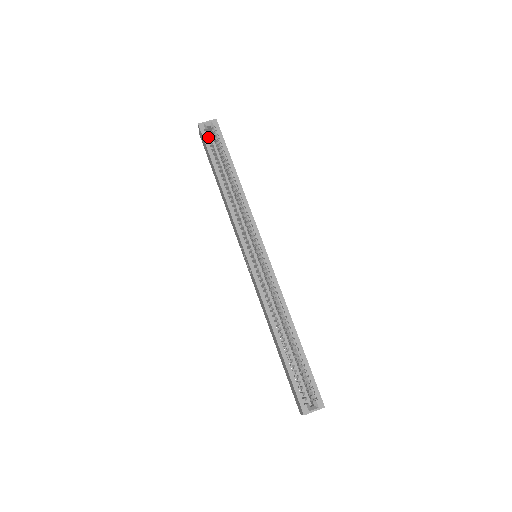
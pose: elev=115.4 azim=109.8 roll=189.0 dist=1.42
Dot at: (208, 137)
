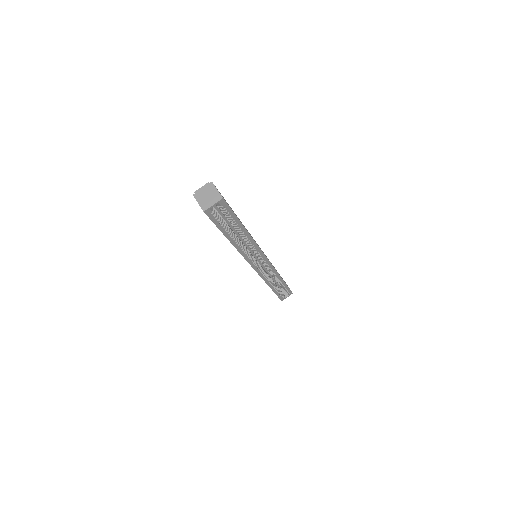
Dot at: (215, 216)
